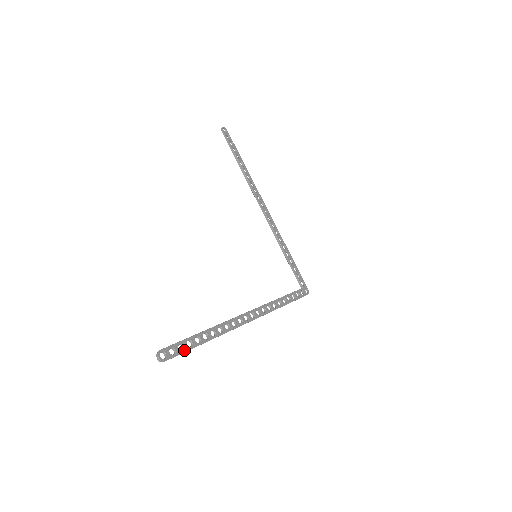
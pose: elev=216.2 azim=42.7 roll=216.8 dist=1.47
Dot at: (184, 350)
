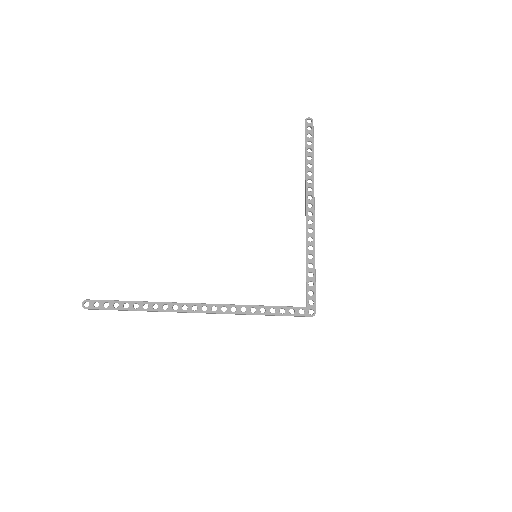
Dot at: (107, 308)
